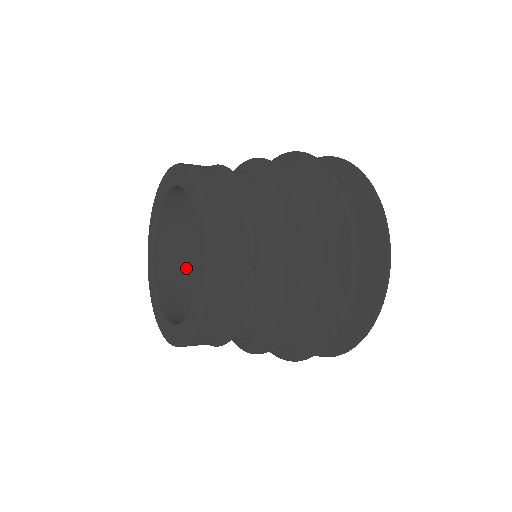
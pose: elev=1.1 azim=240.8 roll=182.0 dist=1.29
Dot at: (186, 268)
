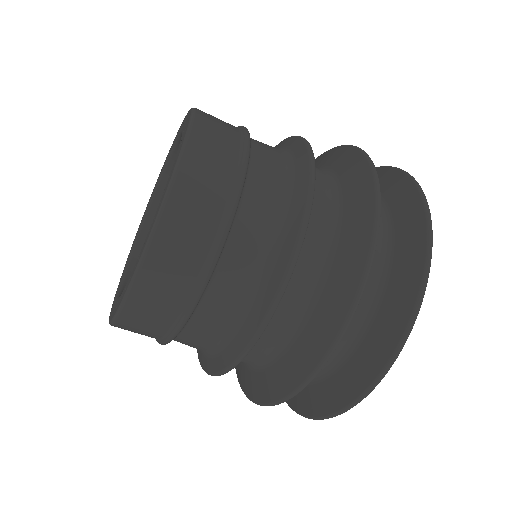
Dot at: occluded
